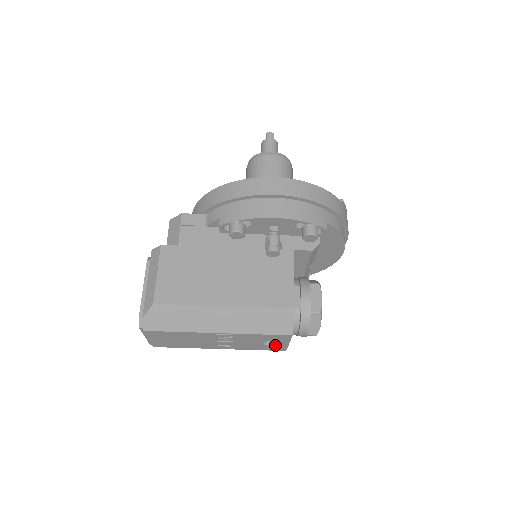
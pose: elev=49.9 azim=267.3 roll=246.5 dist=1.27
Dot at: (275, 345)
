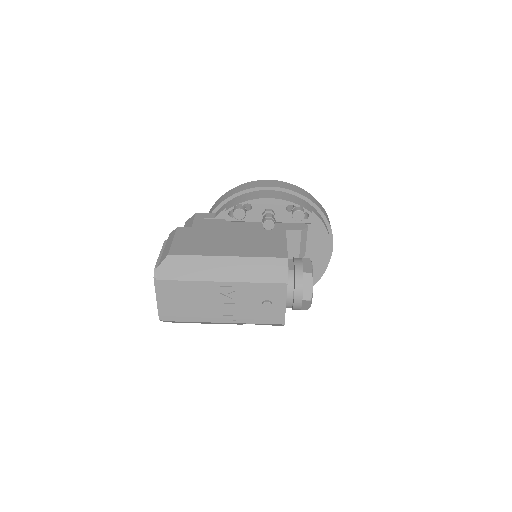
Dot at: (273, 310)
